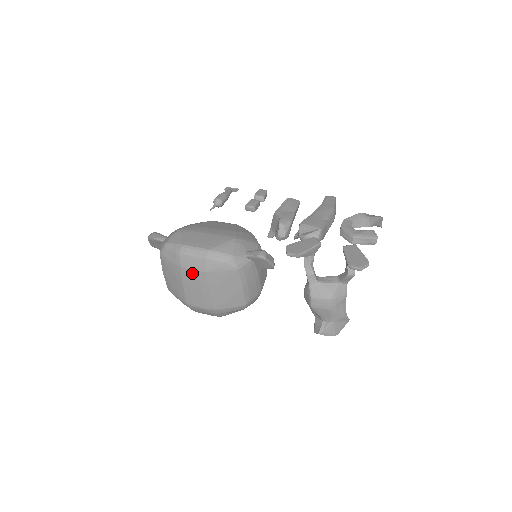
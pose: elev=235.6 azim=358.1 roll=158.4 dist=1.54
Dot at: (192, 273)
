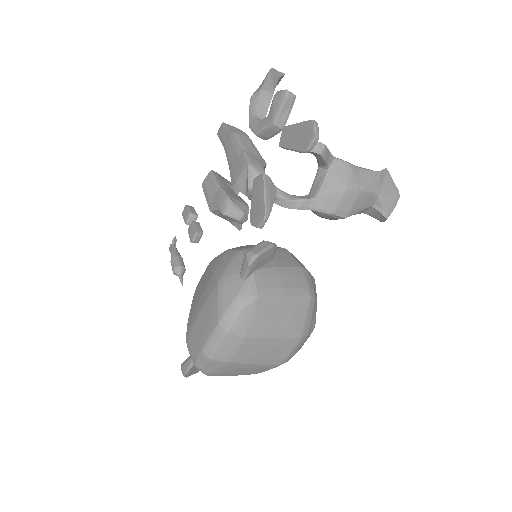
Dot at: (241, 352)
